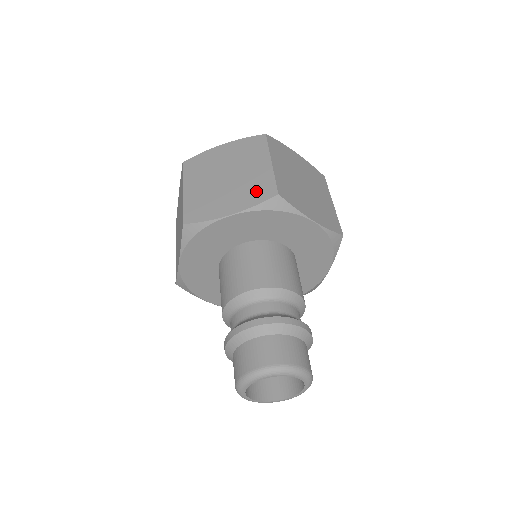
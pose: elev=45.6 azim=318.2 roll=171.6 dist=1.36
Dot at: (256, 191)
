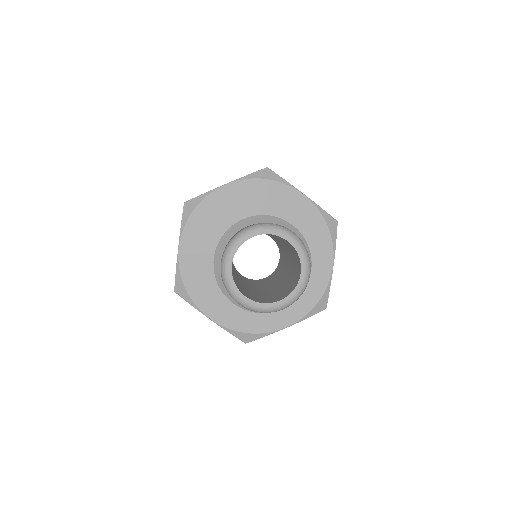
Dot at: occluded
